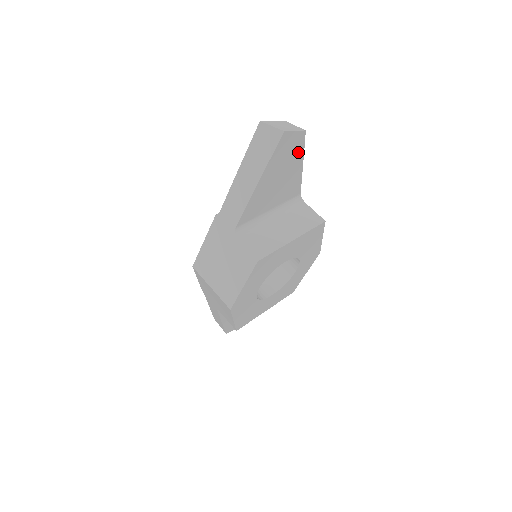
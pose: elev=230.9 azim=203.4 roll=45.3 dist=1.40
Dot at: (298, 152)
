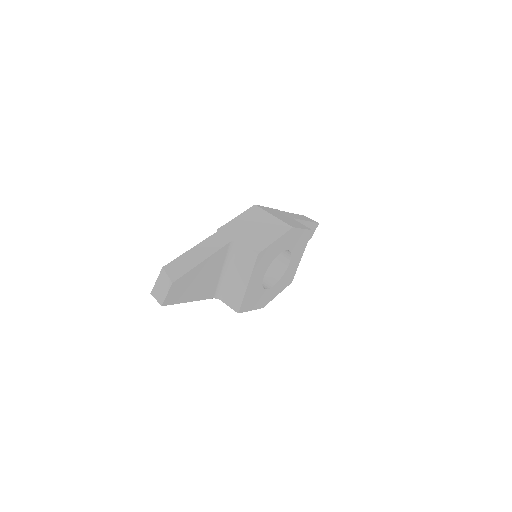
Dot at: (187, 276)
